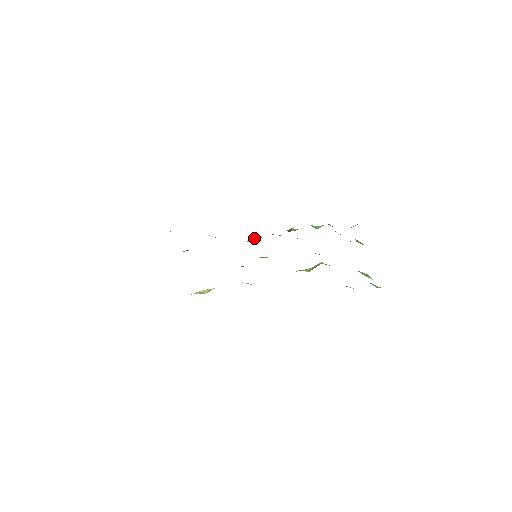
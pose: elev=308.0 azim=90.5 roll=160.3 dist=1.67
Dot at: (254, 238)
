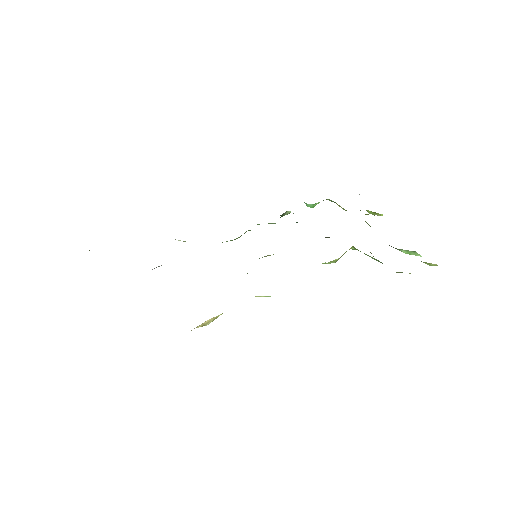
Dot at: occluded
